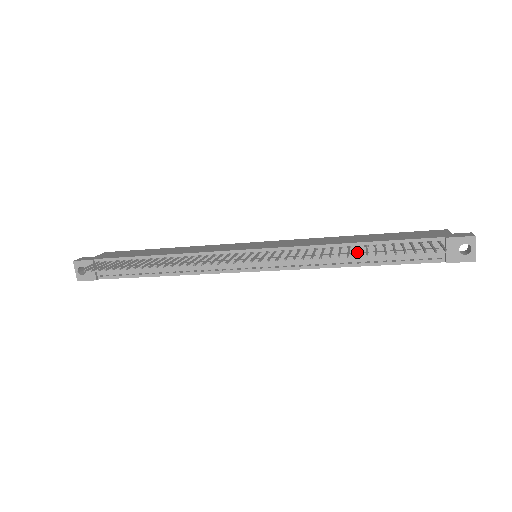
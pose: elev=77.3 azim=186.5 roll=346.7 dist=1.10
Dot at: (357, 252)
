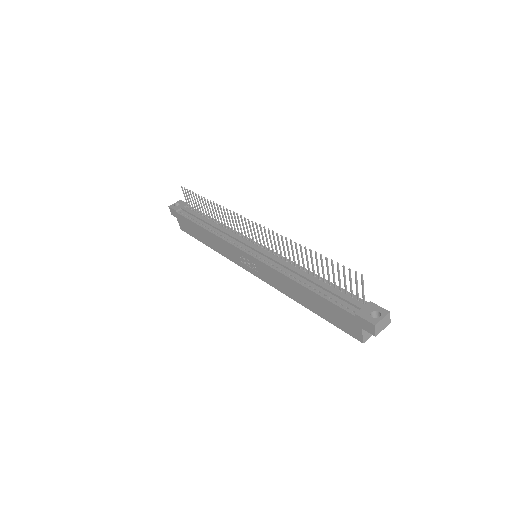
Dot at: occluded
